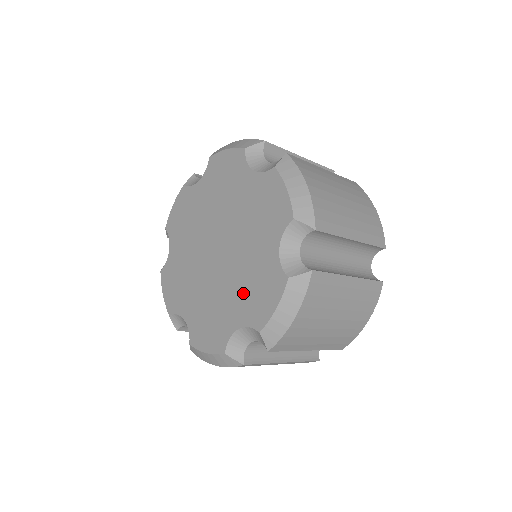
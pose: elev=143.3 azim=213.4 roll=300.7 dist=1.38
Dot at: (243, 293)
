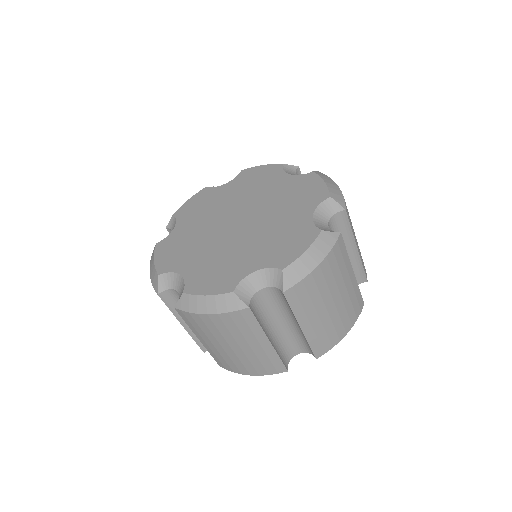
Dot at: (209, 263)
